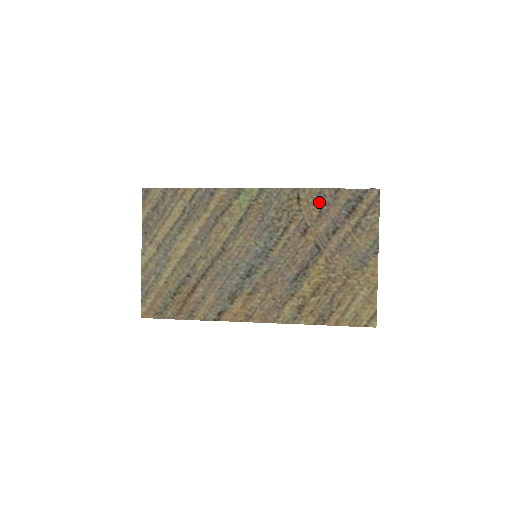
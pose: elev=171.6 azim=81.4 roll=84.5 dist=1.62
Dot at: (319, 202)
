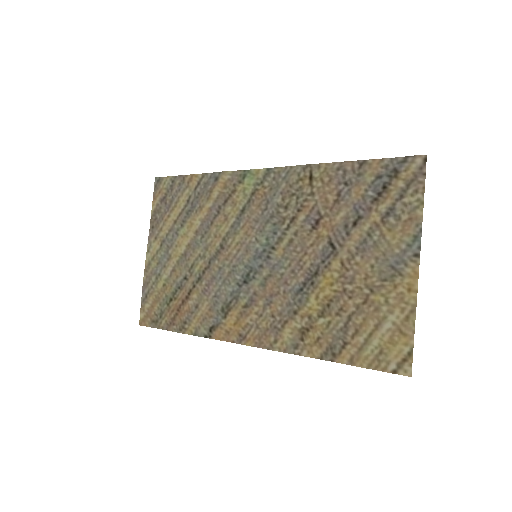
Dot at: (337, 181)
